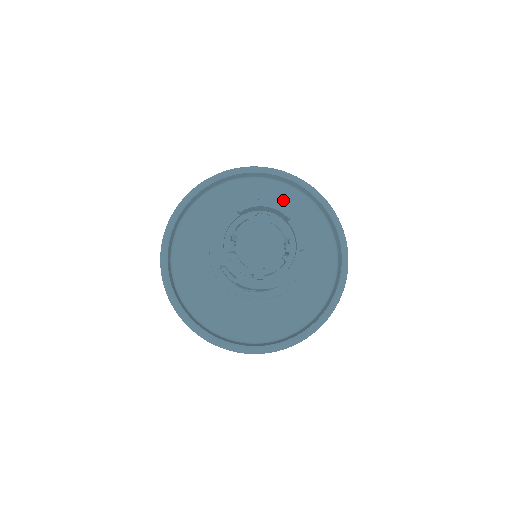
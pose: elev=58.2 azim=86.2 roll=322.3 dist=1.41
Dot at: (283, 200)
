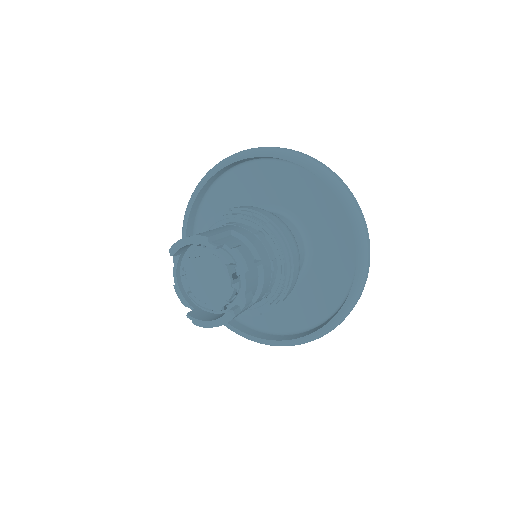
Dot at: (275, 177)
